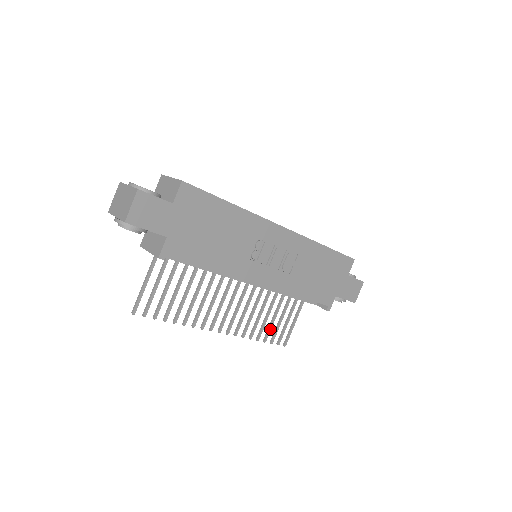
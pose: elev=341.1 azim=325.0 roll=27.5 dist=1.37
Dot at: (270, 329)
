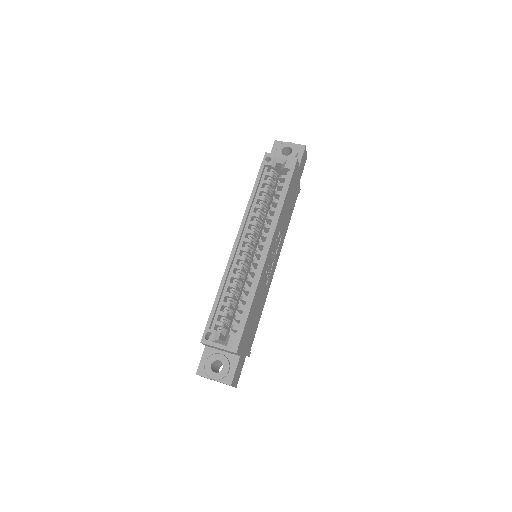
Dot at: occluded
